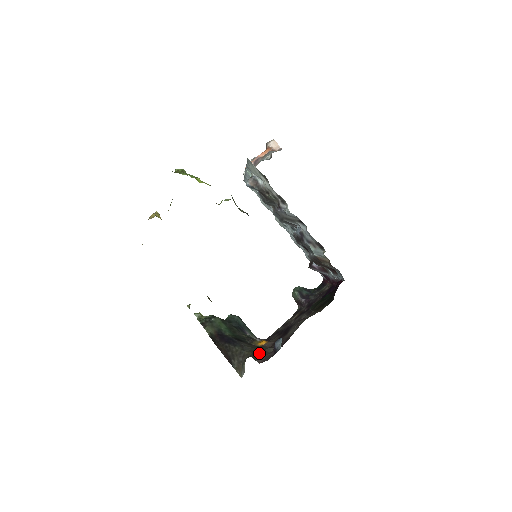
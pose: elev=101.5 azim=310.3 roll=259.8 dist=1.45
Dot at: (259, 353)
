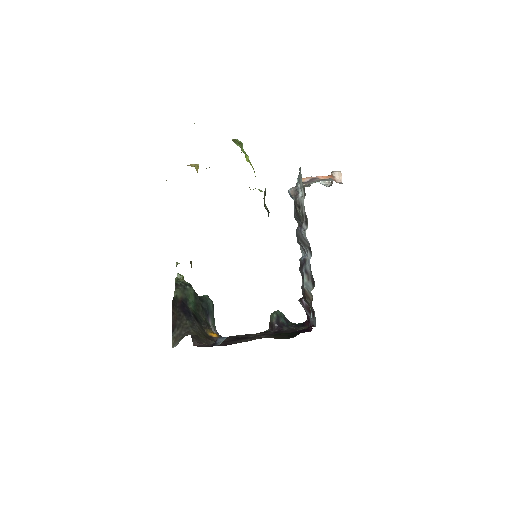
Dot at: (202, 338)
